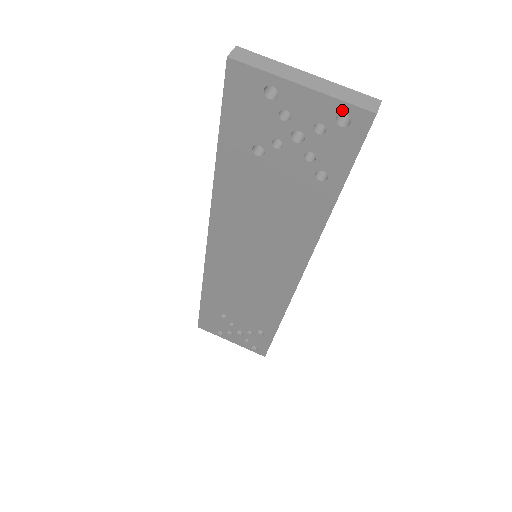
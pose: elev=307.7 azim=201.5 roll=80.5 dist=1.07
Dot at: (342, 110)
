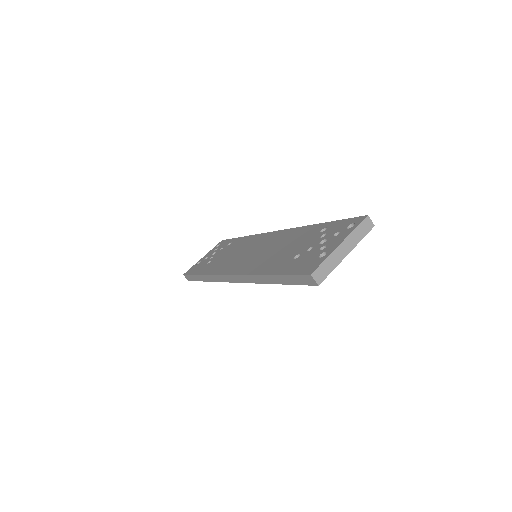
Dot at: (360, 238)
